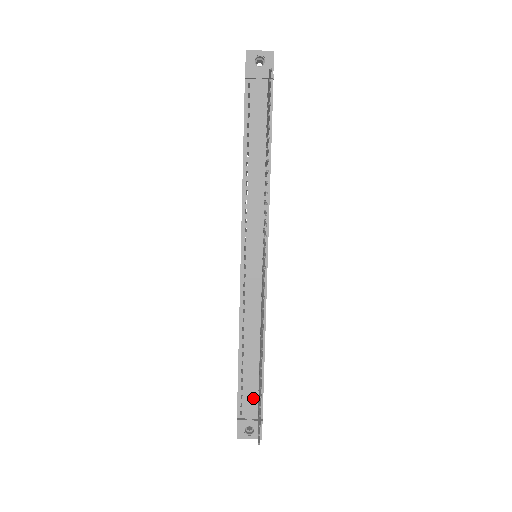
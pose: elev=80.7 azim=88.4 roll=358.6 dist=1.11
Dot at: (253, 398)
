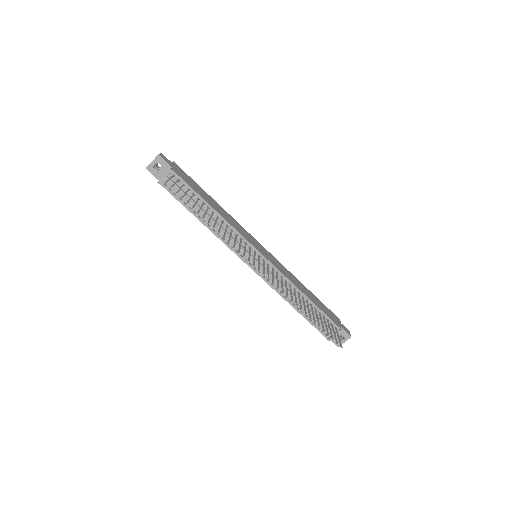
Dot at: occluded
